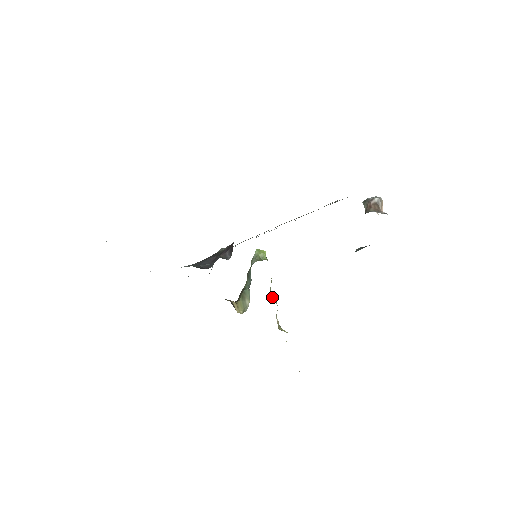
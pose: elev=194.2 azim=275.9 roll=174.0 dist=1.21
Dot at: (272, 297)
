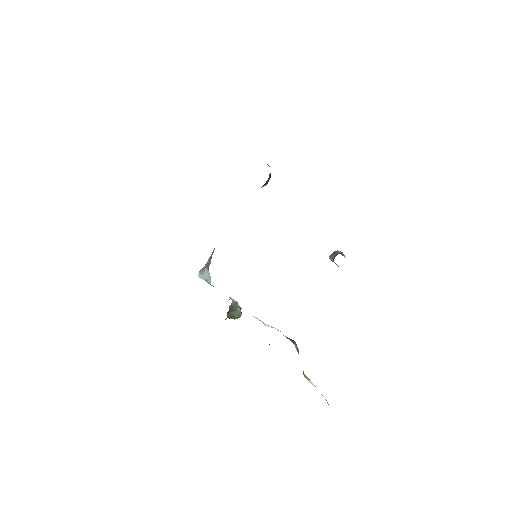
Dot at: occluded
